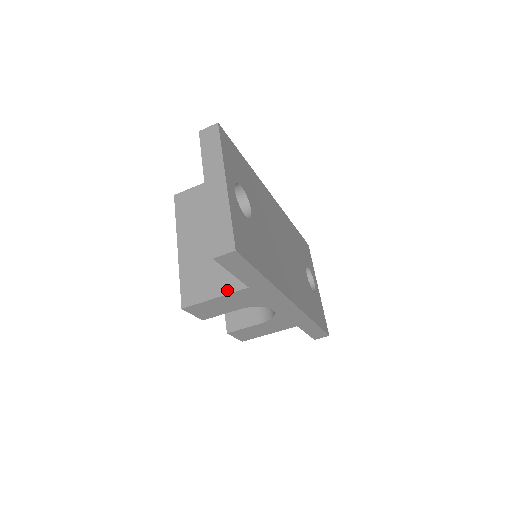
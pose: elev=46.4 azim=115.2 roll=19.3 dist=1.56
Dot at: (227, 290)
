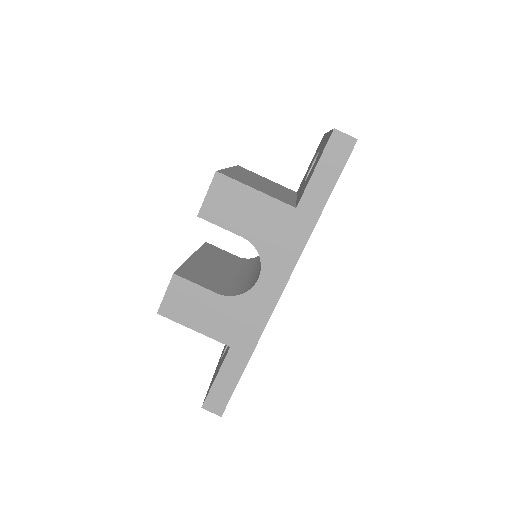
Dot at: (273, 196)
